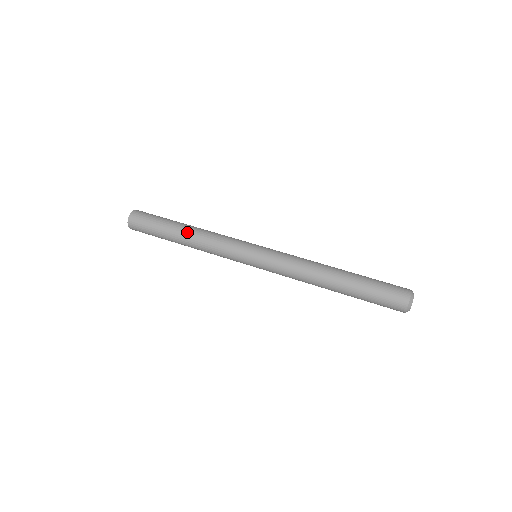
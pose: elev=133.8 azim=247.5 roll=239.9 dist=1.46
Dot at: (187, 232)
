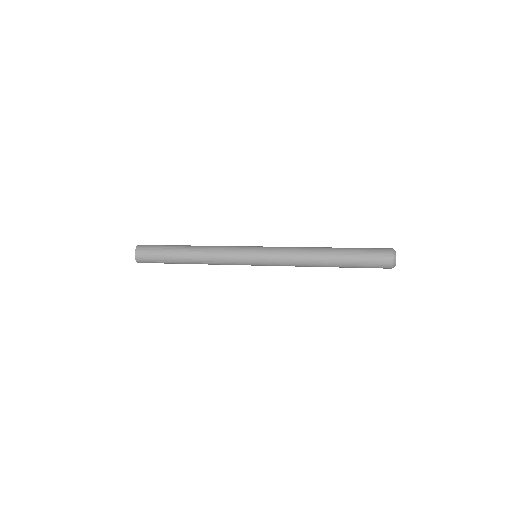
Dot at: (192, 248)
